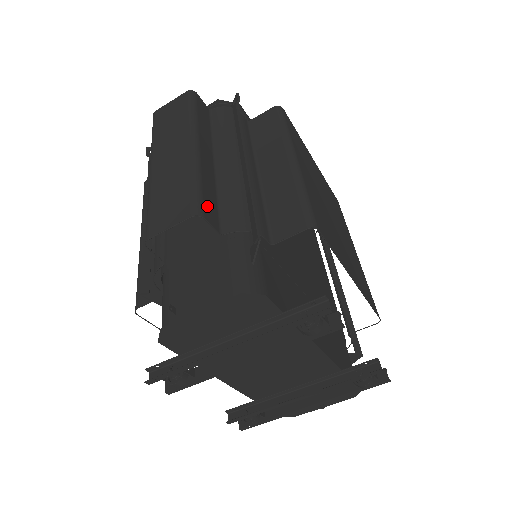
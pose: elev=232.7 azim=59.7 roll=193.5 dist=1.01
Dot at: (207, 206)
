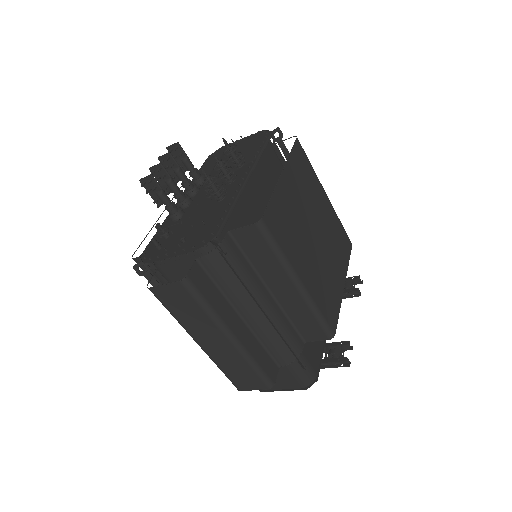
Dot at: (268, 371)
